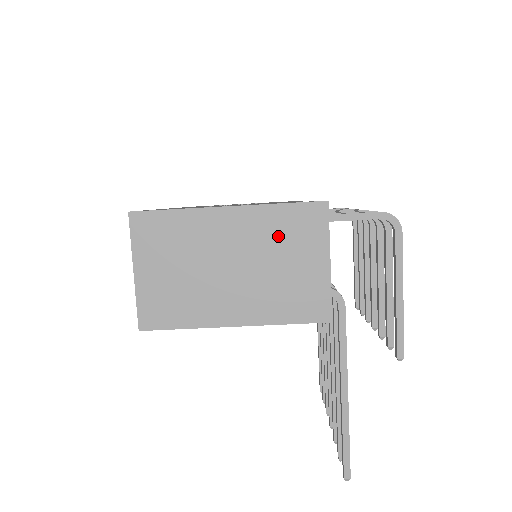
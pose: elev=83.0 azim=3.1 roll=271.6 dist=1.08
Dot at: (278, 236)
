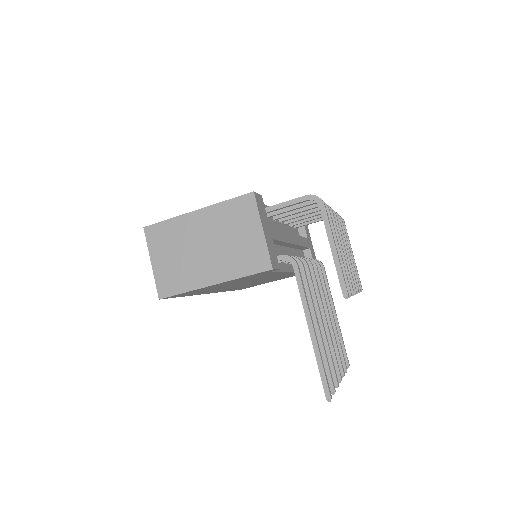
Dot at: (228, 221)
